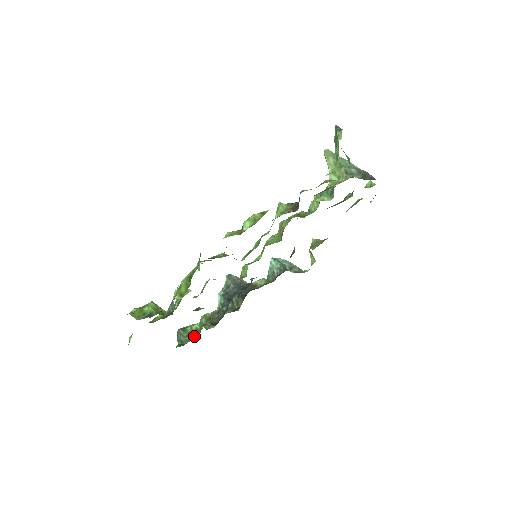
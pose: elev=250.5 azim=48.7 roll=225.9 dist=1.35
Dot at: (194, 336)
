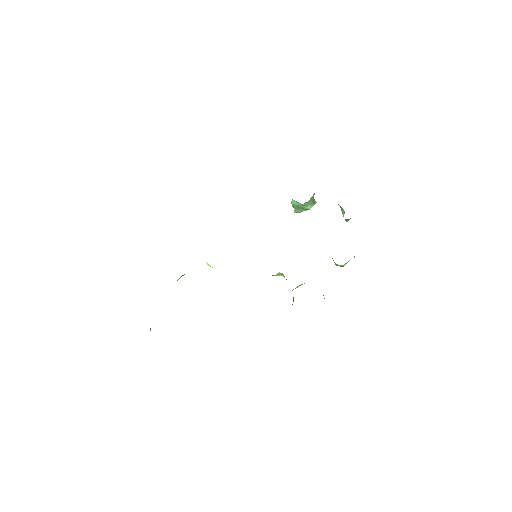
Dot at: occluded
